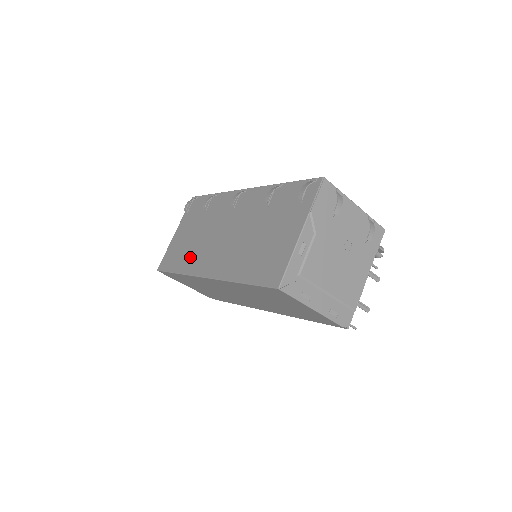
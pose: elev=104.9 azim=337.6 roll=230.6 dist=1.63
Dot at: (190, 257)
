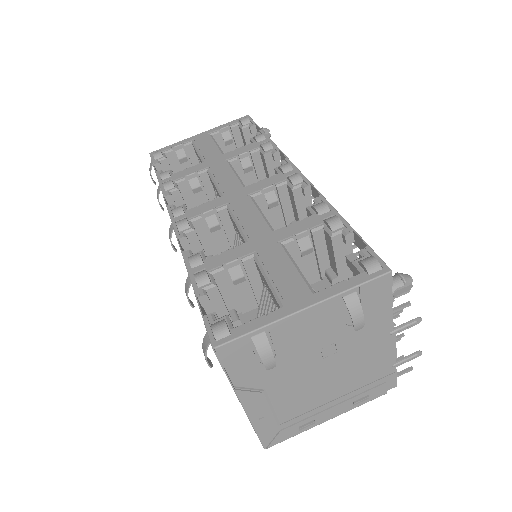
Dot at: occluded
